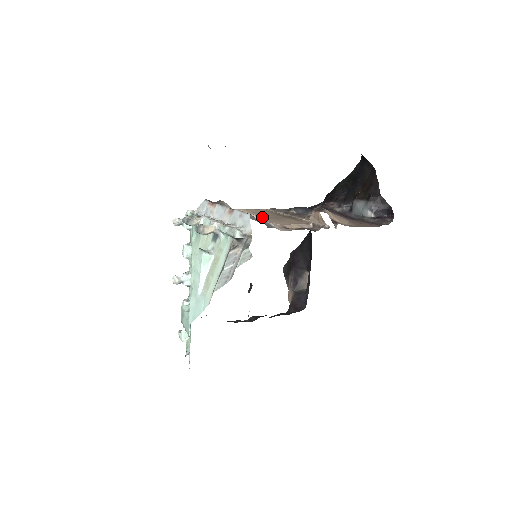
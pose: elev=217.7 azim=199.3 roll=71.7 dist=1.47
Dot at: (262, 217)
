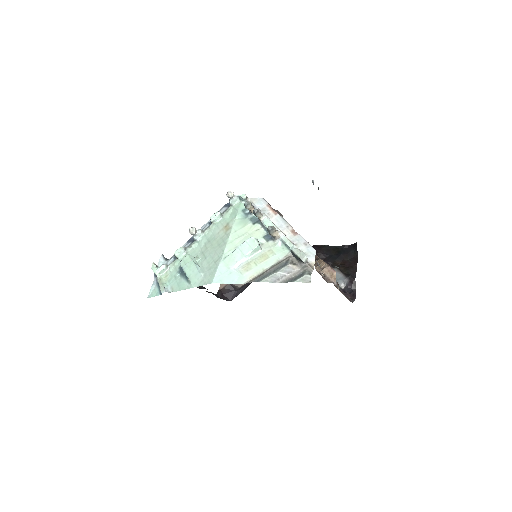
Dot at: occluded
